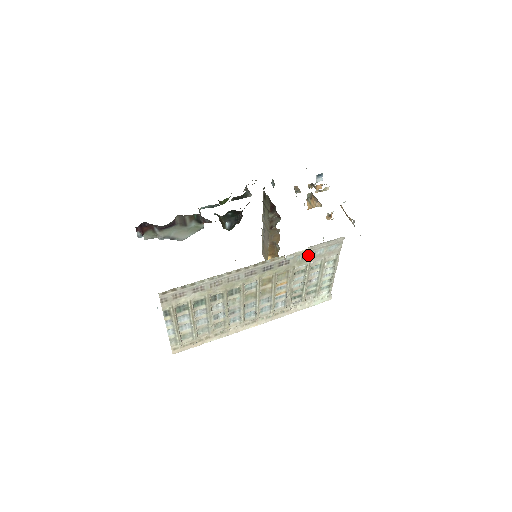
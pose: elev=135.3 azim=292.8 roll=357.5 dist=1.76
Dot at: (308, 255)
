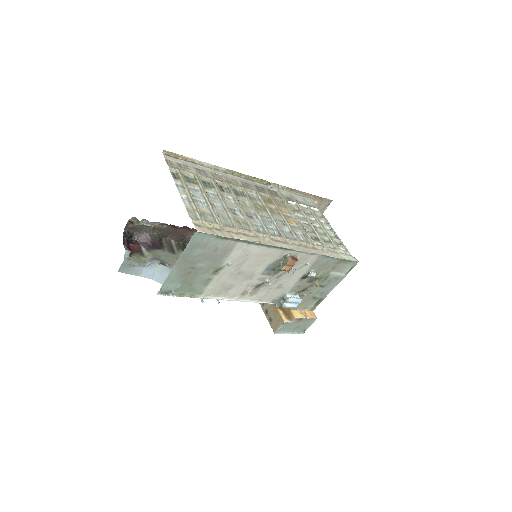
Dot at: (291, 198)
